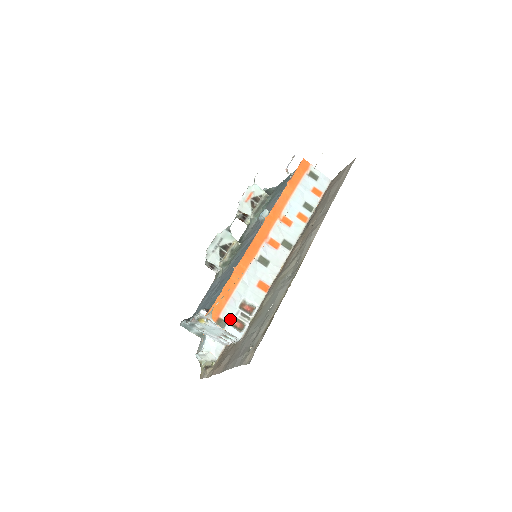
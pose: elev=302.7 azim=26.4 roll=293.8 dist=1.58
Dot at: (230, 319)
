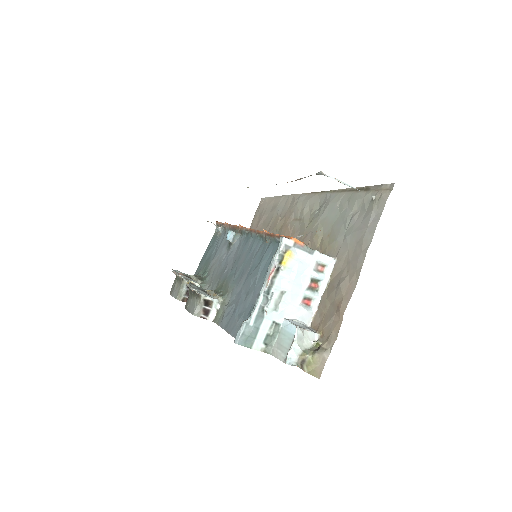
Dot at: occluded
